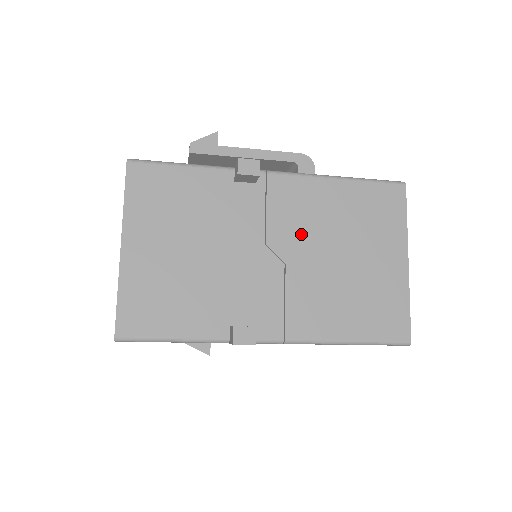
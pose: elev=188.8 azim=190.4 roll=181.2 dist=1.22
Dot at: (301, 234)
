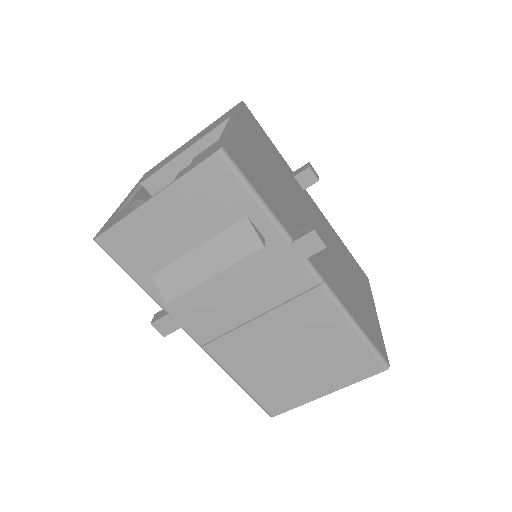
Dot at: (327, 238)
